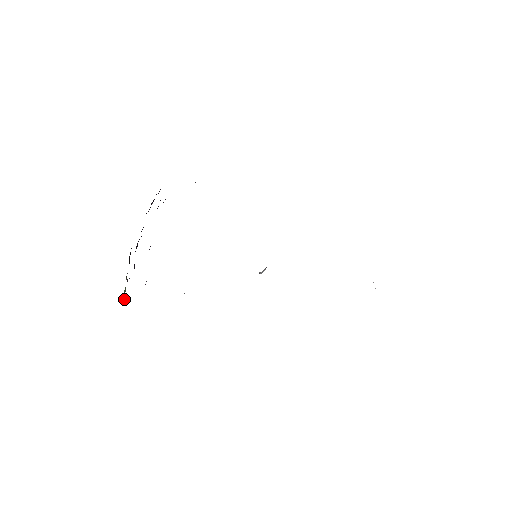
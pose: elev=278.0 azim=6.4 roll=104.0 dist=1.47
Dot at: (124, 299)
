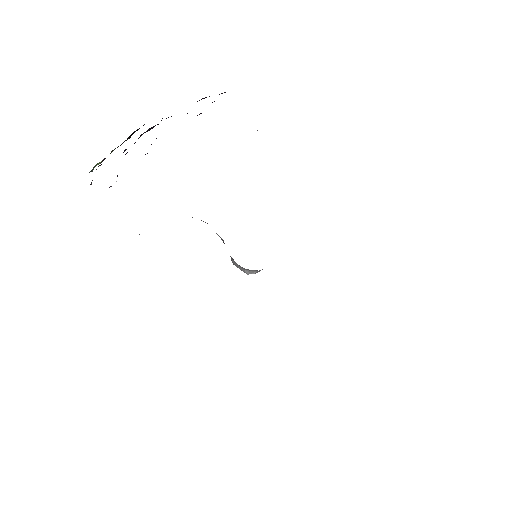
Dot at: (92, 170)
